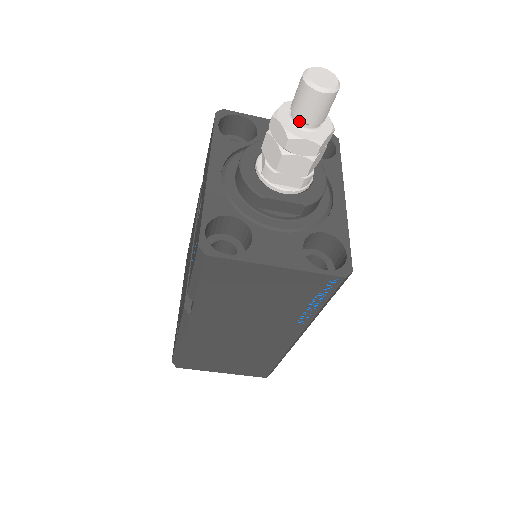
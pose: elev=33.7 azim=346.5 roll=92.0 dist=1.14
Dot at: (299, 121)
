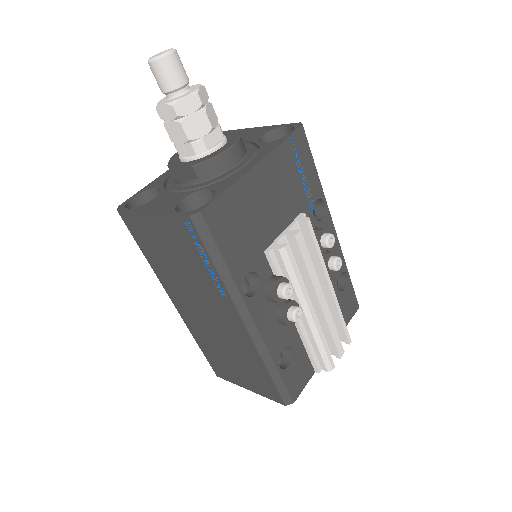
Dot at: (165, 94)
